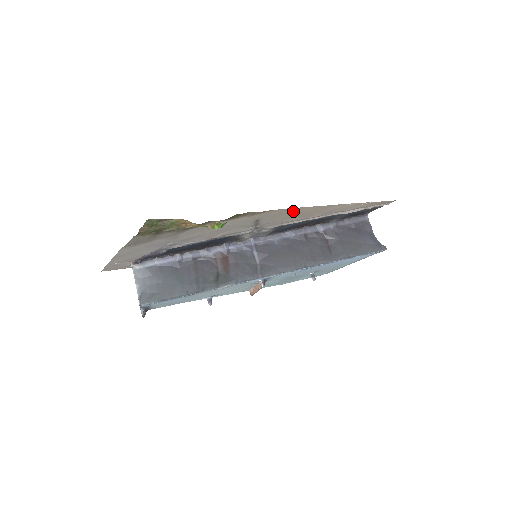
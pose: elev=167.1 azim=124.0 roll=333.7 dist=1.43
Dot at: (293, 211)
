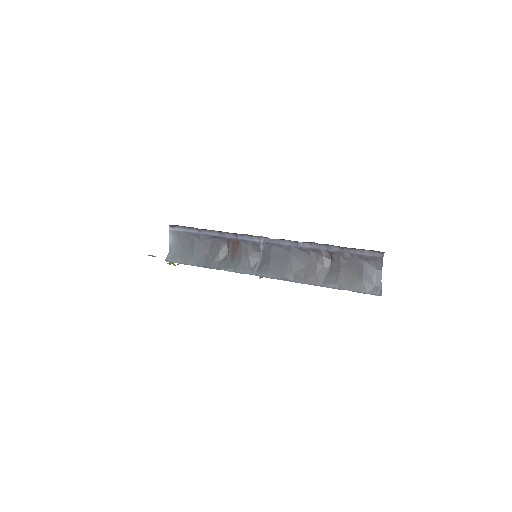
Dot at: occluded
